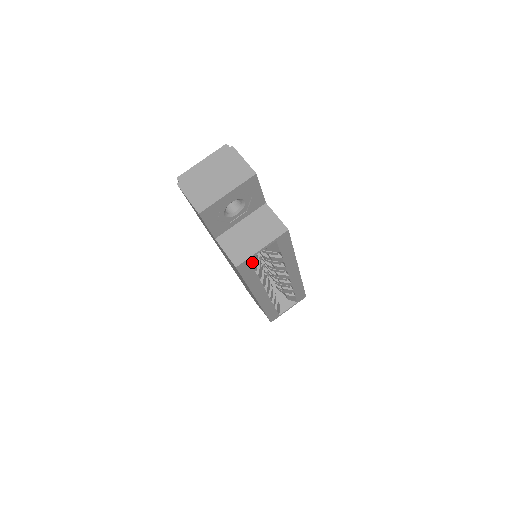
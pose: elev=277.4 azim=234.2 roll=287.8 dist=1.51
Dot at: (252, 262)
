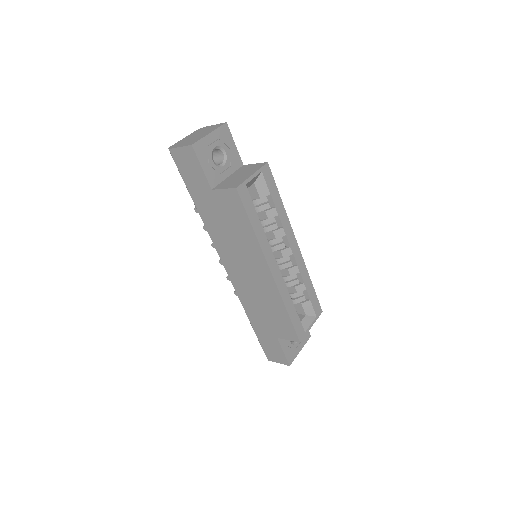
Dot at: (249, 194)
